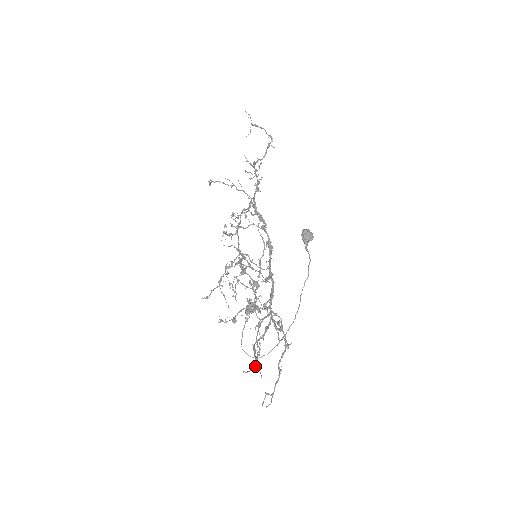
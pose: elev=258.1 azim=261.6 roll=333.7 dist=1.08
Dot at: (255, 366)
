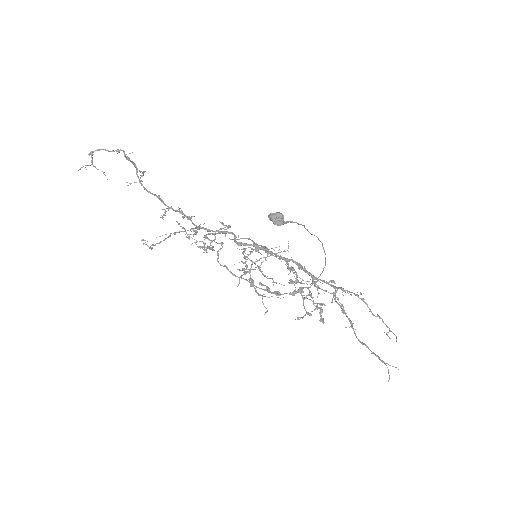
Dot at: occluded
